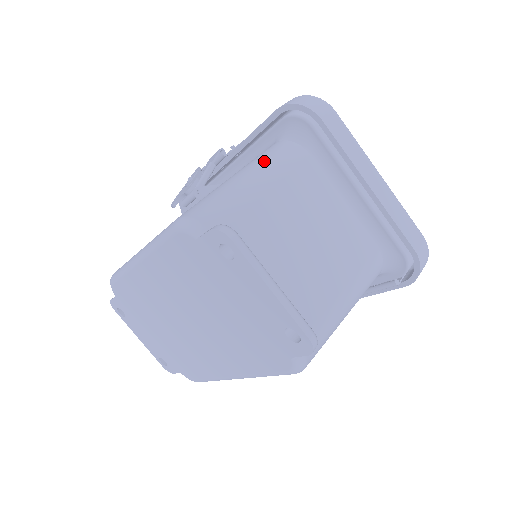
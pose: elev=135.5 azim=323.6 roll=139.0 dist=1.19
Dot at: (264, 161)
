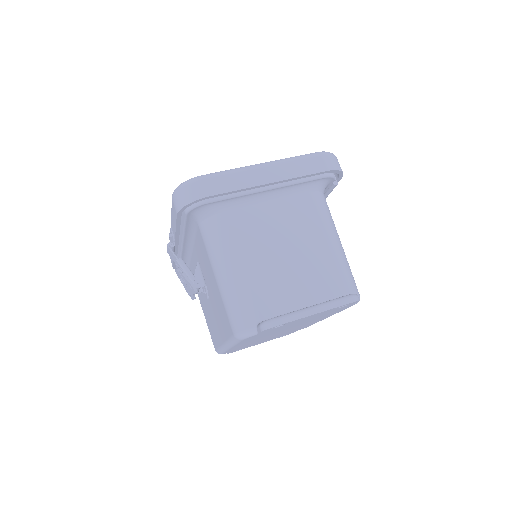
Dot at: (216, 252)
